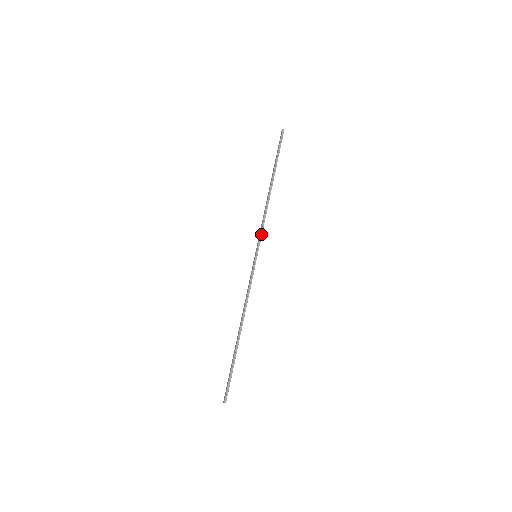
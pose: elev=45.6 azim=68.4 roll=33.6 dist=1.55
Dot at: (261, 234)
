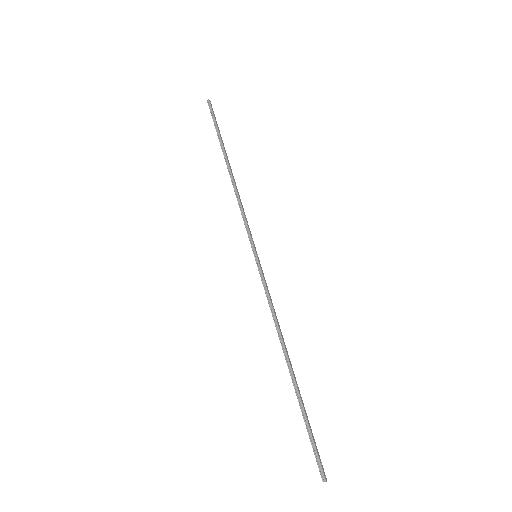
Dot at: (246, 227)
